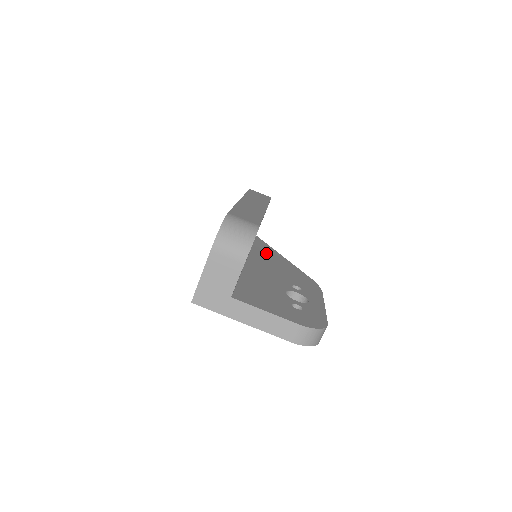
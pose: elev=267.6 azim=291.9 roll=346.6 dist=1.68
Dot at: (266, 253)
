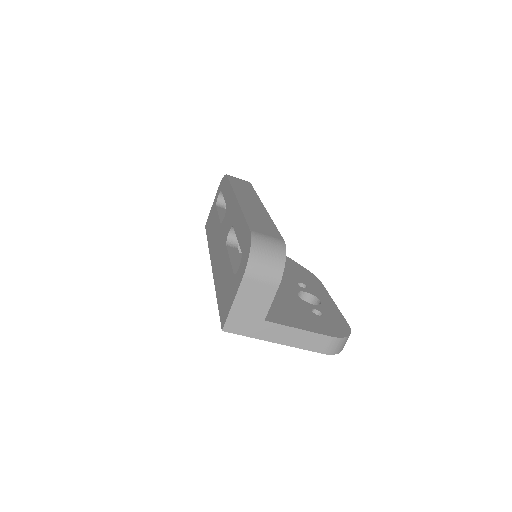
Dot at: occluded
